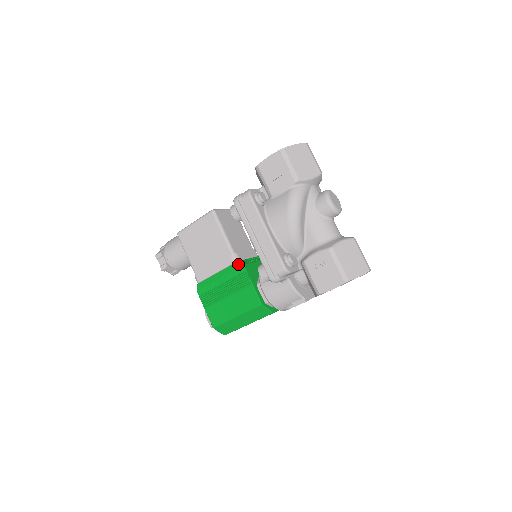
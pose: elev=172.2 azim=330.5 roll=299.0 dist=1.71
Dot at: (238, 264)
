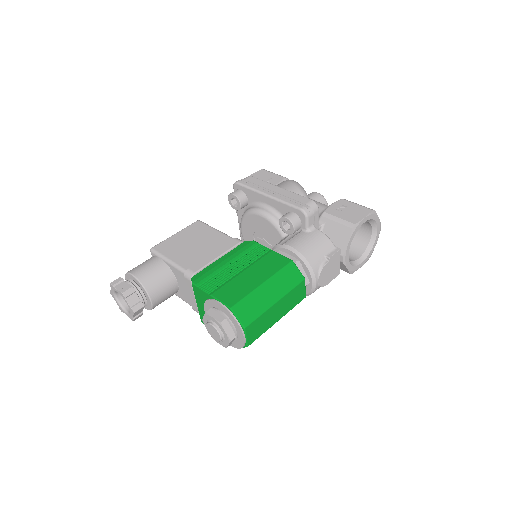
Dot at: (246, 242)
